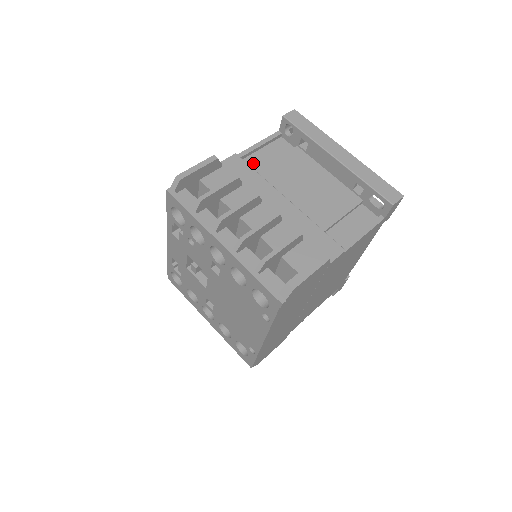
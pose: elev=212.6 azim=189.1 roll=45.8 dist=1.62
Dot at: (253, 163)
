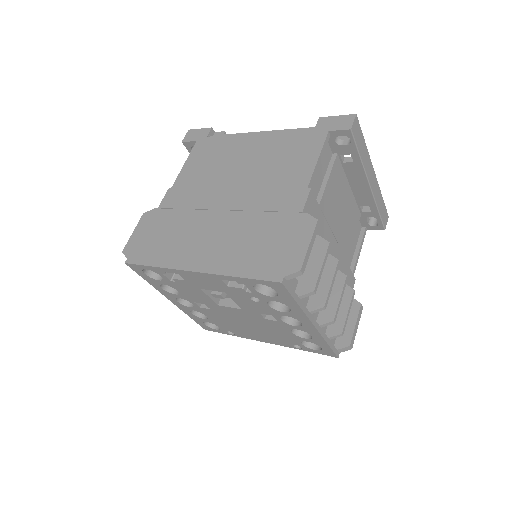
Dot at: (312, 190)
